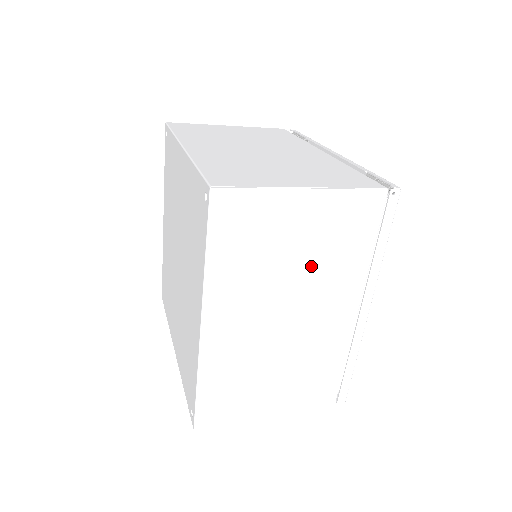
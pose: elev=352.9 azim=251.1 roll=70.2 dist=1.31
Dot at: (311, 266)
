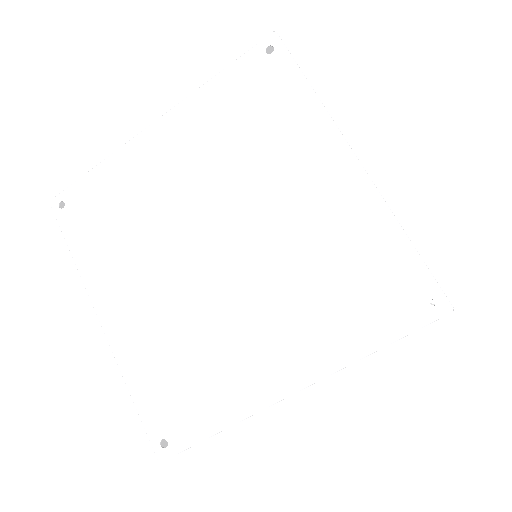
Dot at: occluded
